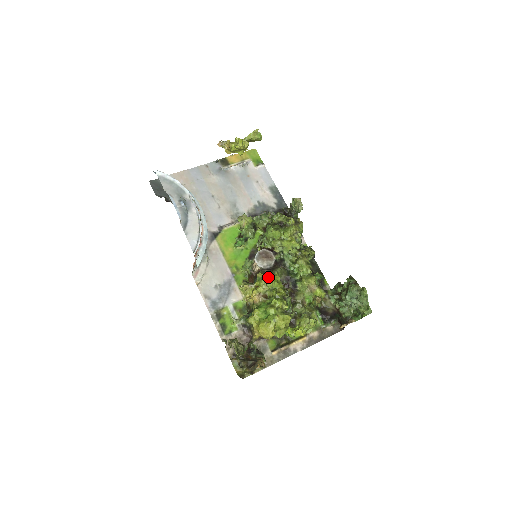
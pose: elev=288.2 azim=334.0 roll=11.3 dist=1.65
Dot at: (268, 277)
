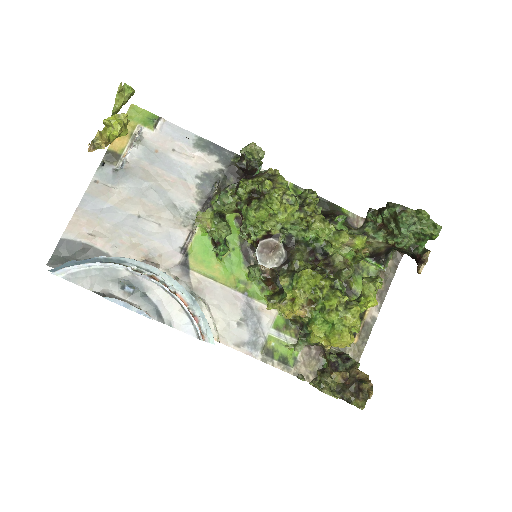
Dot at: (297, 279)
